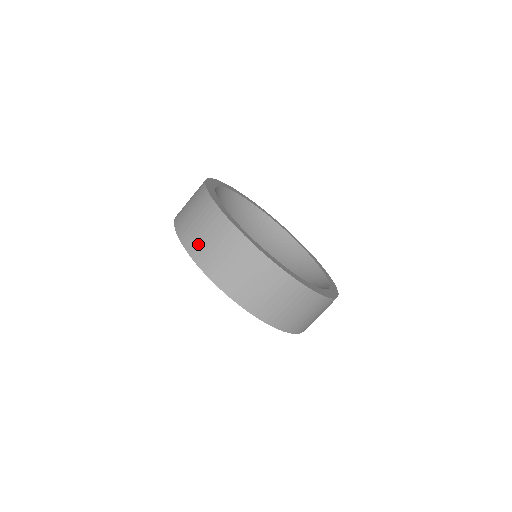
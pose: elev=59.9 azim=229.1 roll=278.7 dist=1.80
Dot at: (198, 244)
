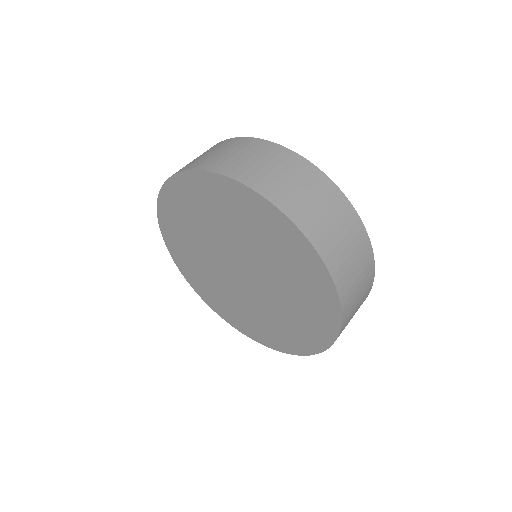
Dot at: (244, 168)
